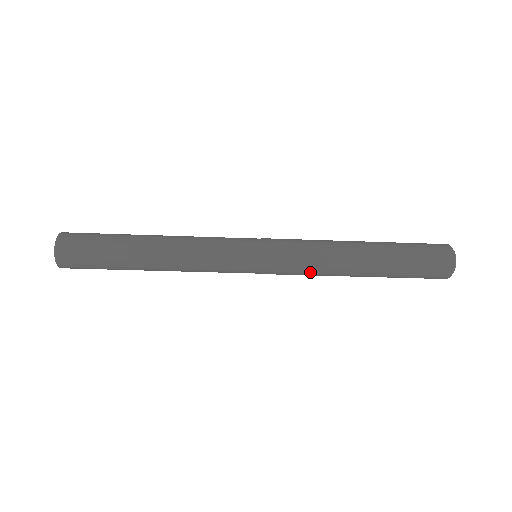
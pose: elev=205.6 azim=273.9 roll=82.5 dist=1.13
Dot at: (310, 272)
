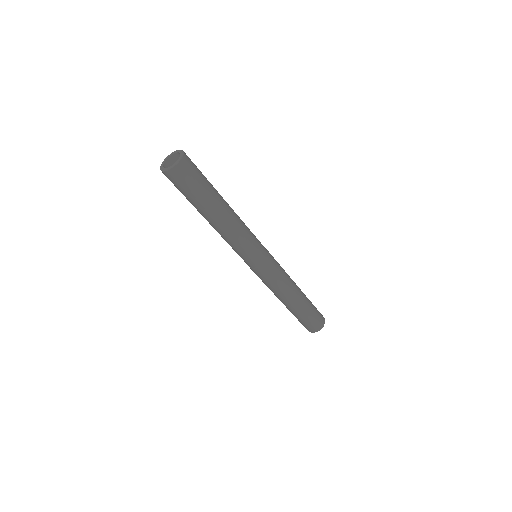
Dot at: (267, 286)
